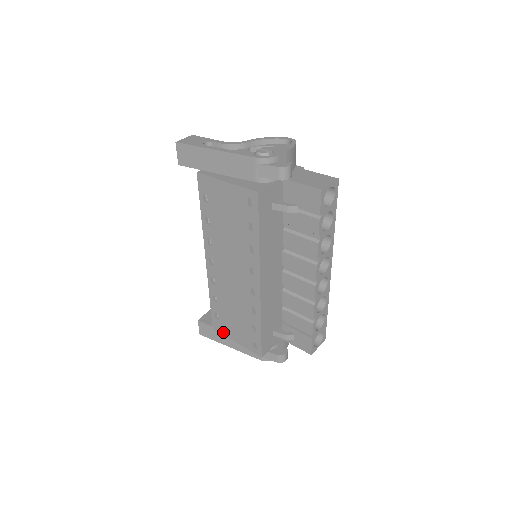
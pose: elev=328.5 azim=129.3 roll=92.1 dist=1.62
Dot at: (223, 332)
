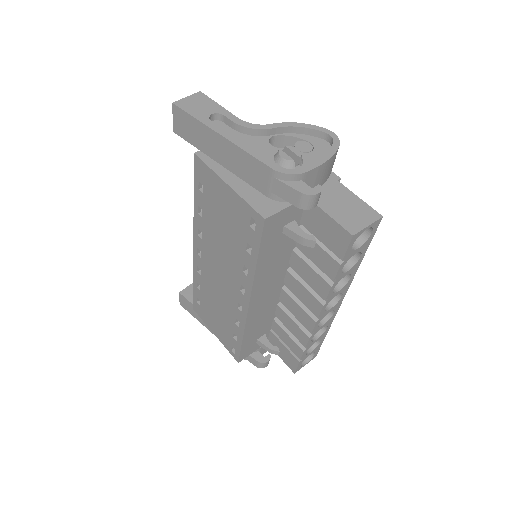
Dot at: (203, 318)
